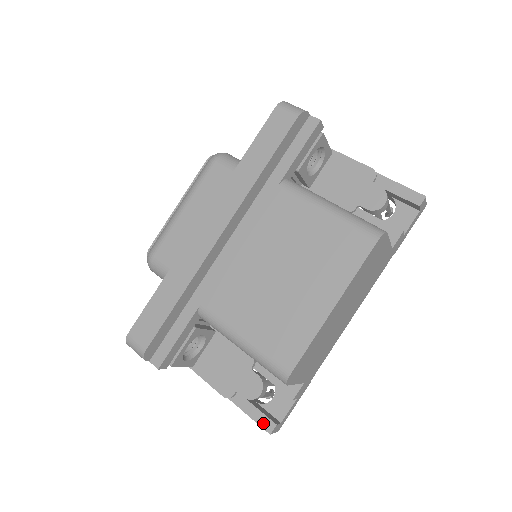
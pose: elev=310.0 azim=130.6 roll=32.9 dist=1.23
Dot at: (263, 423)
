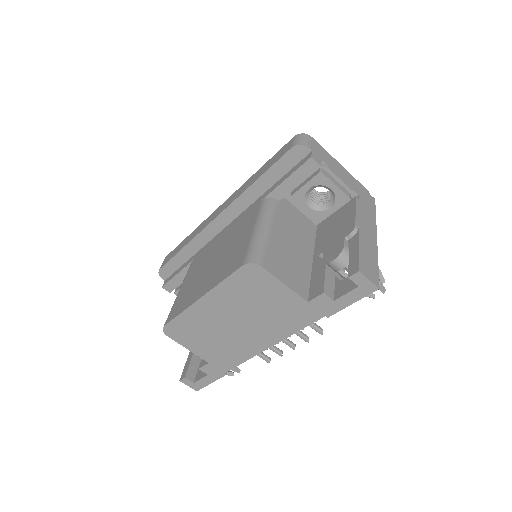
Dot at: (184, 371)
